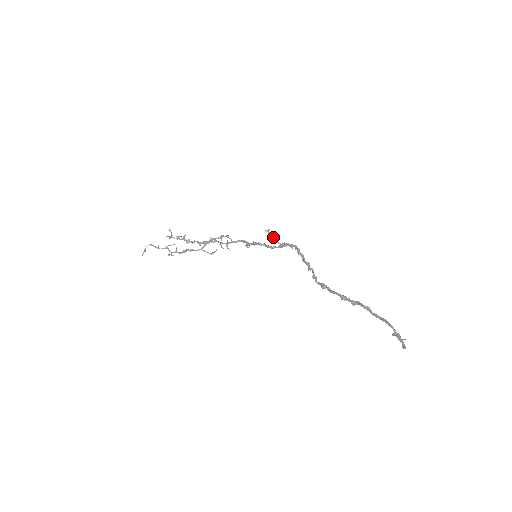
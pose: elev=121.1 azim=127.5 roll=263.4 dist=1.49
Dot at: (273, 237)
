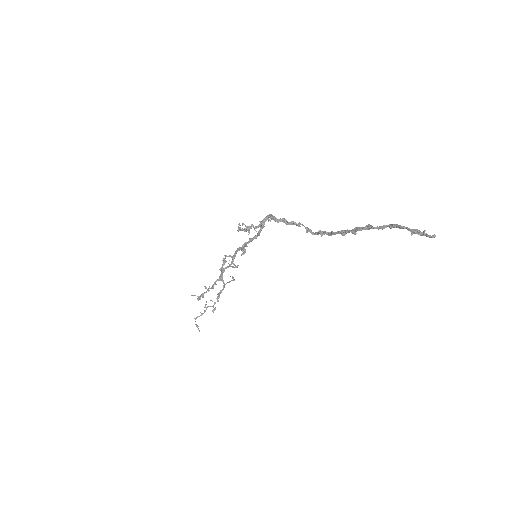
Dot at: (248, 229)
